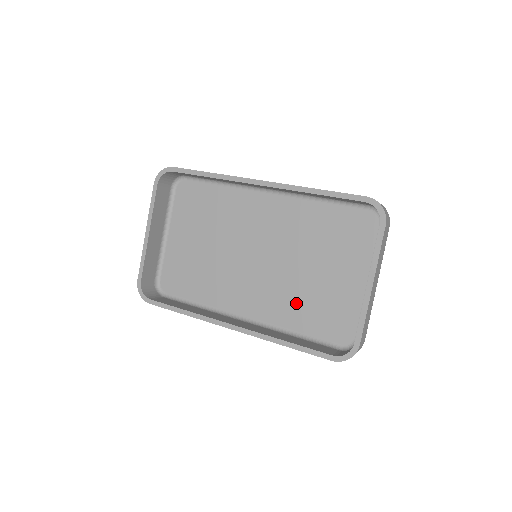
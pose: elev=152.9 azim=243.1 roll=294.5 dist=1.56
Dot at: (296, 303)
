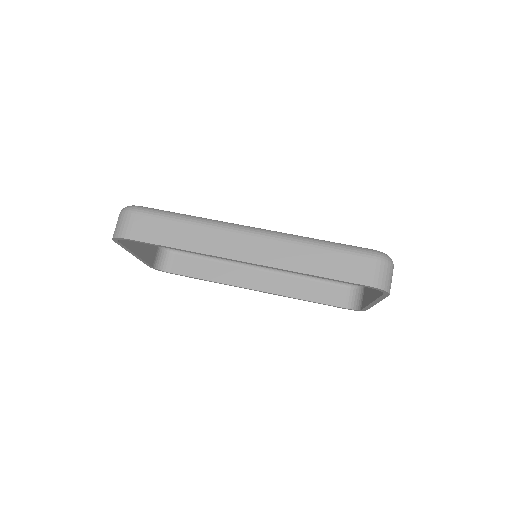
Dot at: occluded
